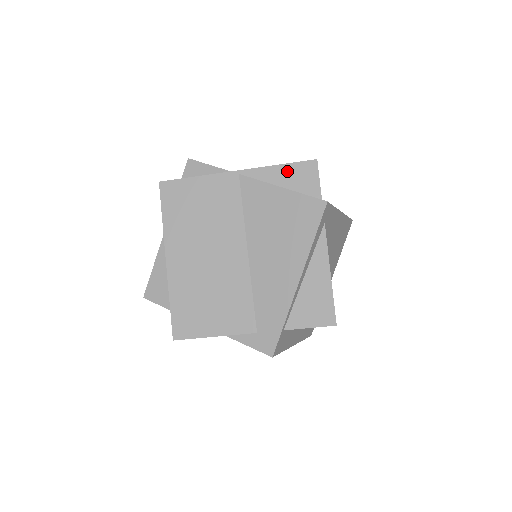
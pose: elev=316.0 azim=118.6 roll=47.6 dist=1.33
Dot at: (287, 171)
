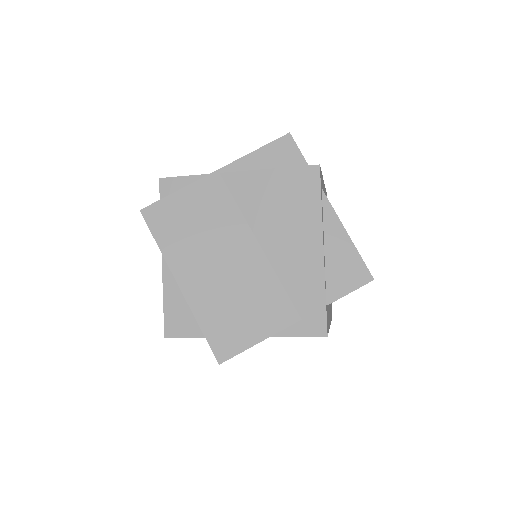
Dot at: (266, 153)
